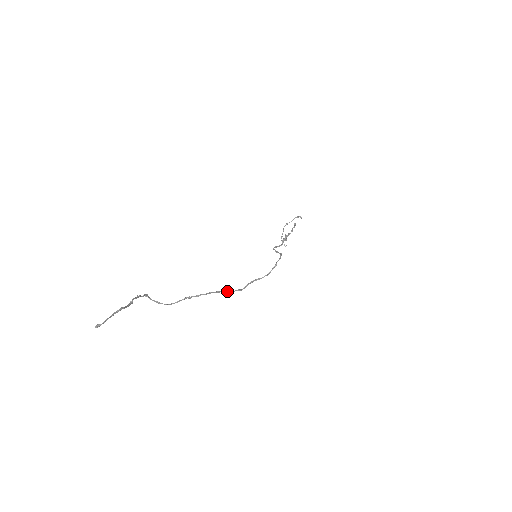
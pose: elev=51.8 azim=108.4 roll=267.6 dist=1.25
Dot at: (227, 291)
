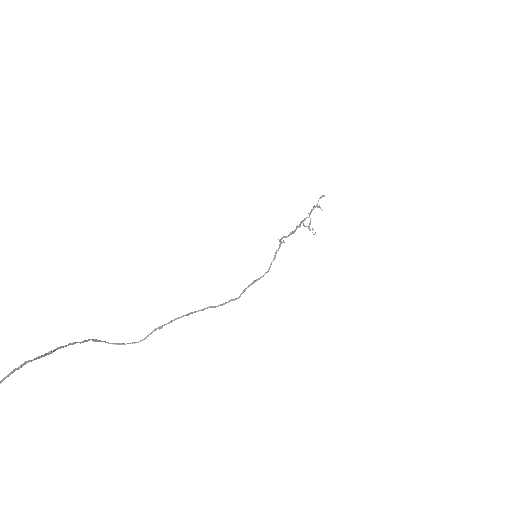
Dot at: (215, 306)
